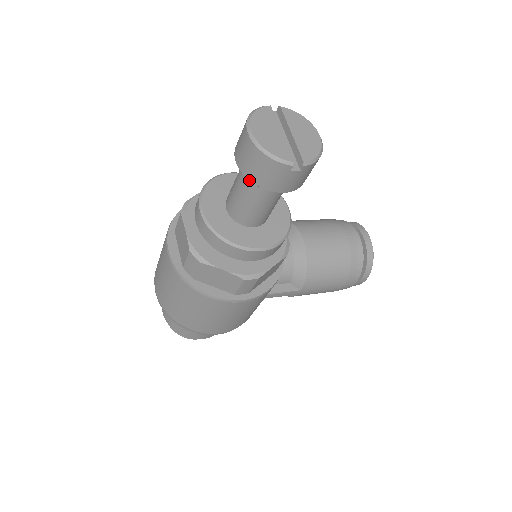
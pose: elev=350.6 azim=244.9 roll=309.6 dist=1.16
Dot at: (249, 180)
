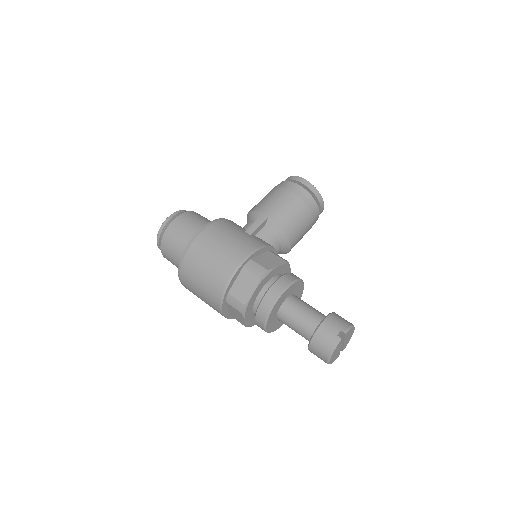
Dot at: occluded
